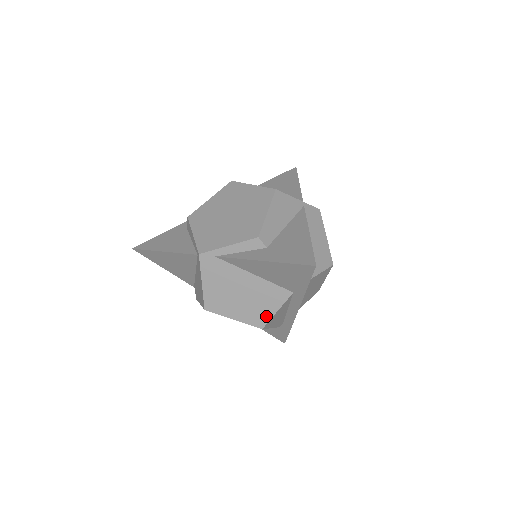
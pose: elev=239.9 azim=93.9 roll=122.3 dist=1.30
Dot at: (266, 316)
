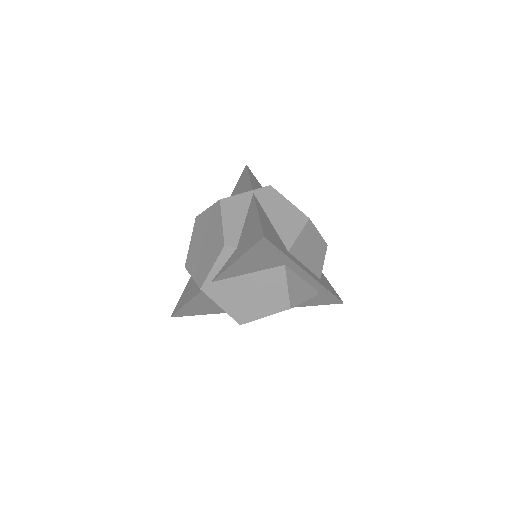
Dot at: (284, 297)
